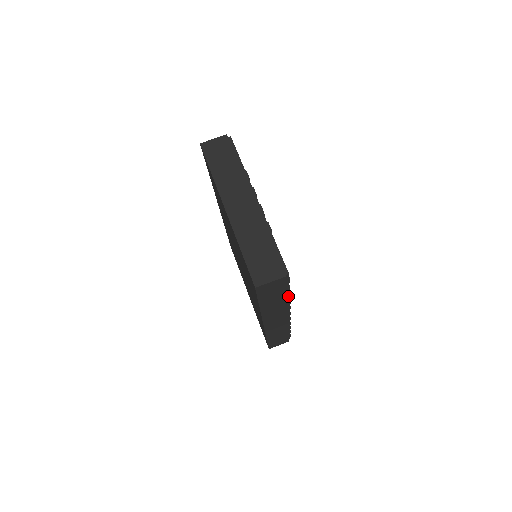
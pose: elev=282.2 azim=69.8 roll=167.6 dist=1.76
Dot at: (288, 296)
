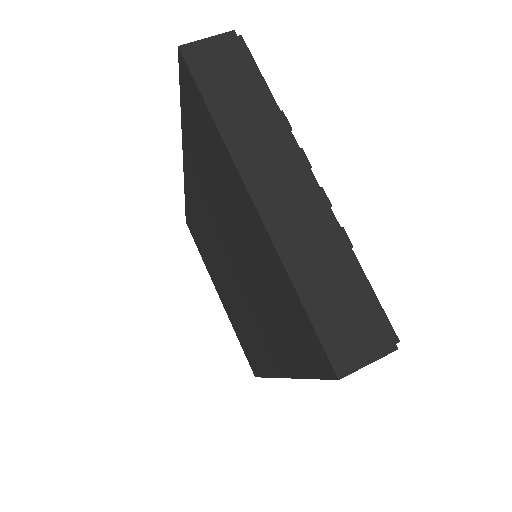
Dot at: occluded
